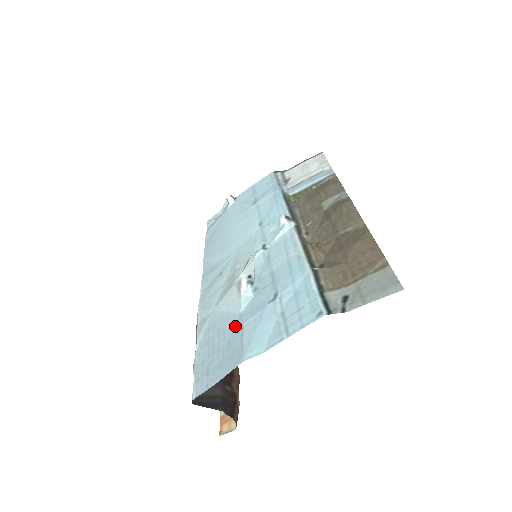
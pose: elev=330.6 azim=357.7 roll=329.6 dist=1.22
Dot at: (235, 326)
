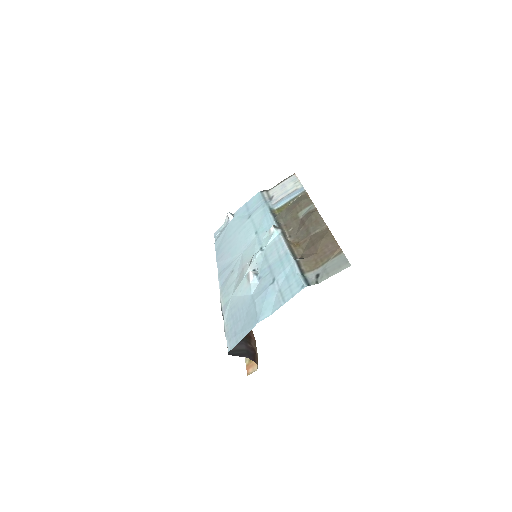
Dot at: (249, 303)
